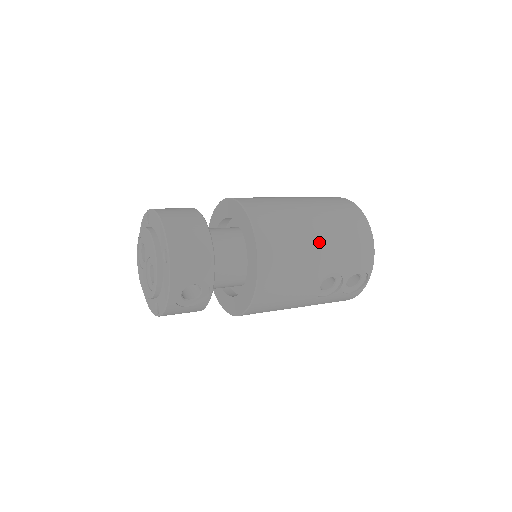
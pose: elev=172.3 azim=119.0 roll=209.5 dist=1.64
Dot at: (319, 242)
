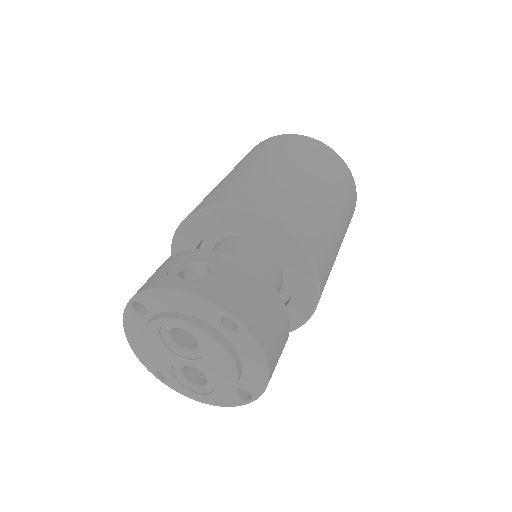
Dot at: occluded
